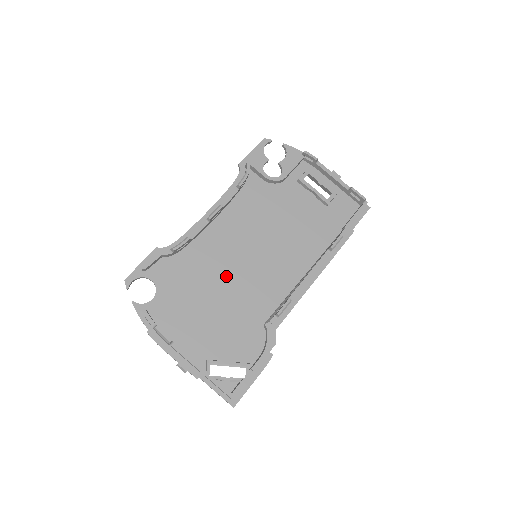
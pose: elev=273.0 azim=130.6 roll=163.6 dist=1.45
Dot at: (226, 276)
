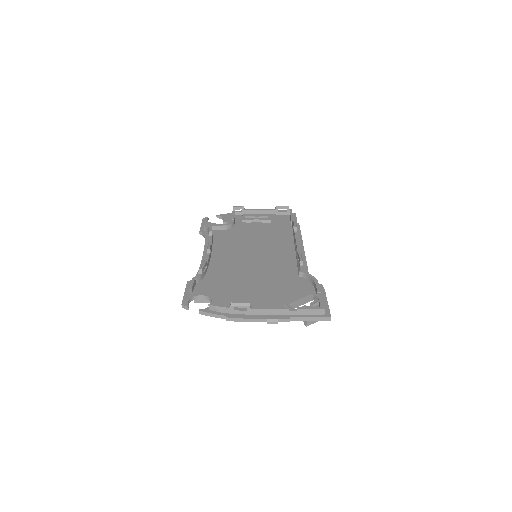
Dot at: (248, 271)
